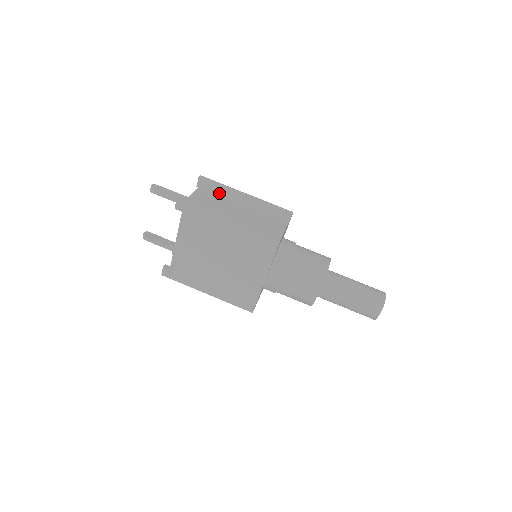
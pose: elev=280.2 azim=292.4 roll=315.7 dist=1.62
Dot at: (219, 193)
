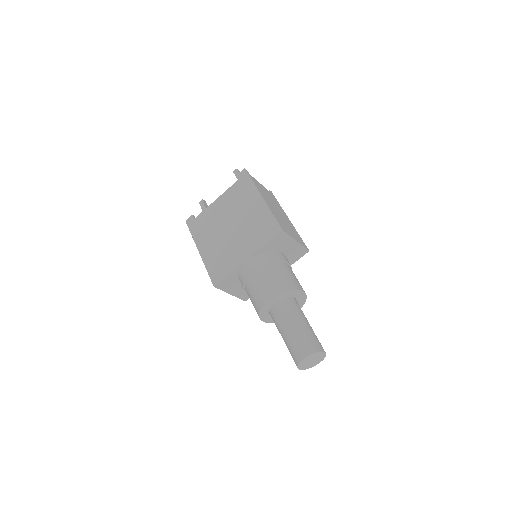
Dot at: (272, 199)
